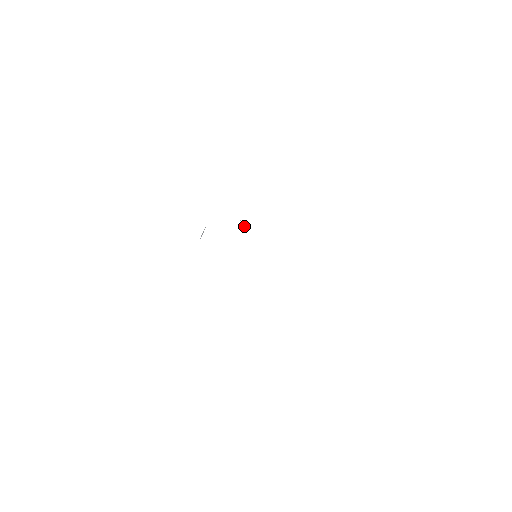
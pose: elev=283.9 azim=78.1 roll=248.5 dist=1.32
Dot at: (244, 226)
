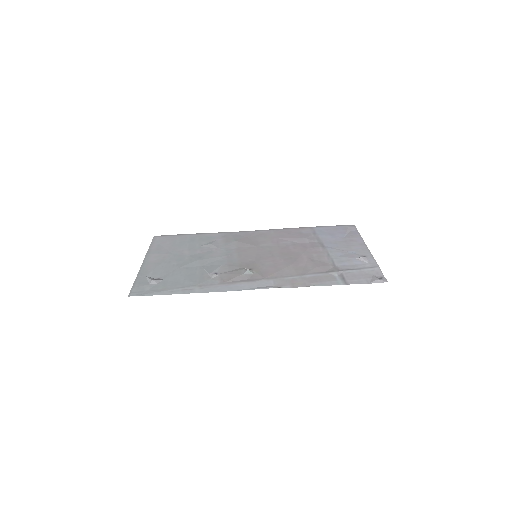
Dot at: (251, 274)
